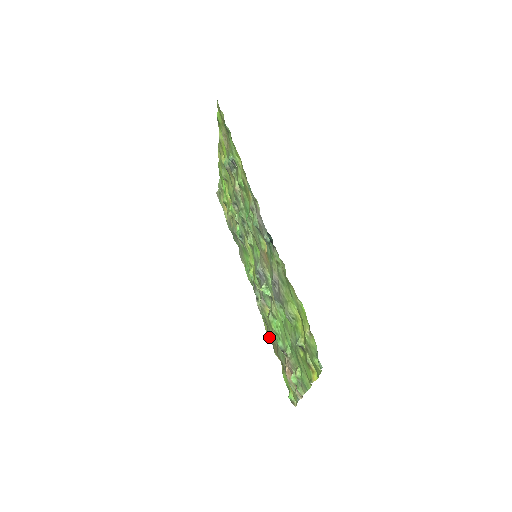
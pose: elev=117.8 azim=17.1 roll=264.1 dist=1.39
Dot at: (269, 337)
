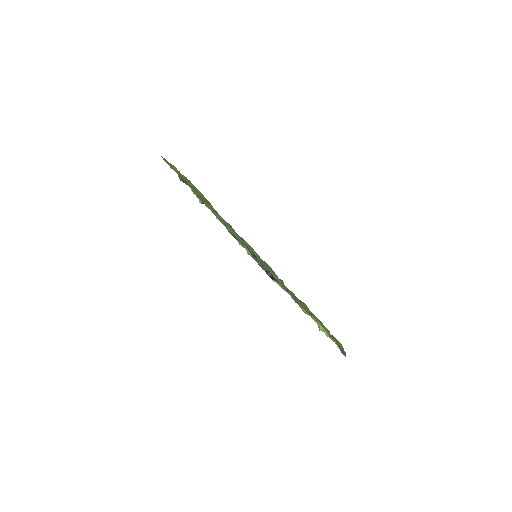
Dot at: occluded
